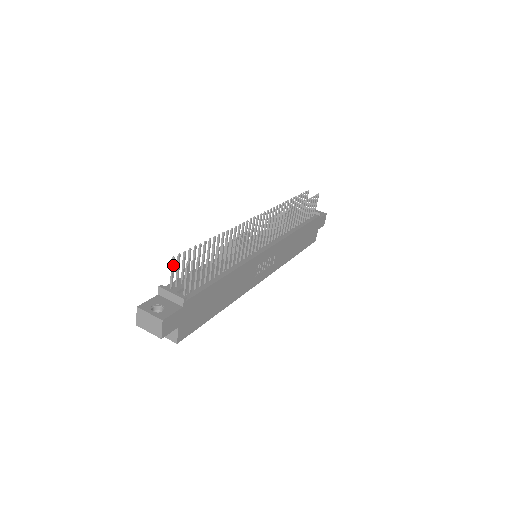
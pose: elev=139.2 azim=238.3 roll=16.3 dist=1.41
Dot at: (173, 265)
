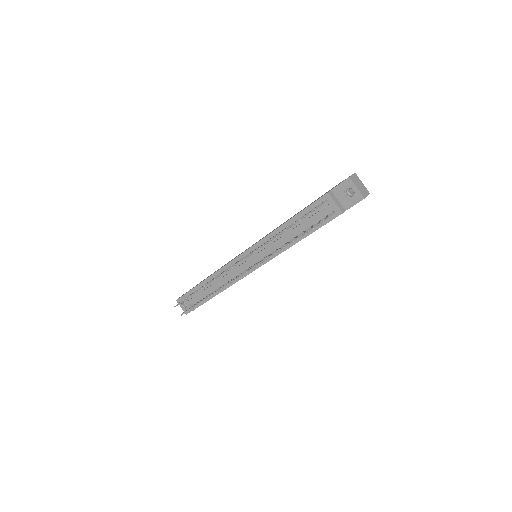
Dot at: occluded
